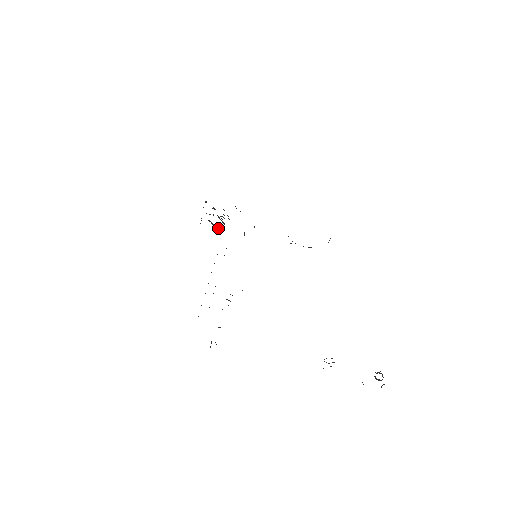
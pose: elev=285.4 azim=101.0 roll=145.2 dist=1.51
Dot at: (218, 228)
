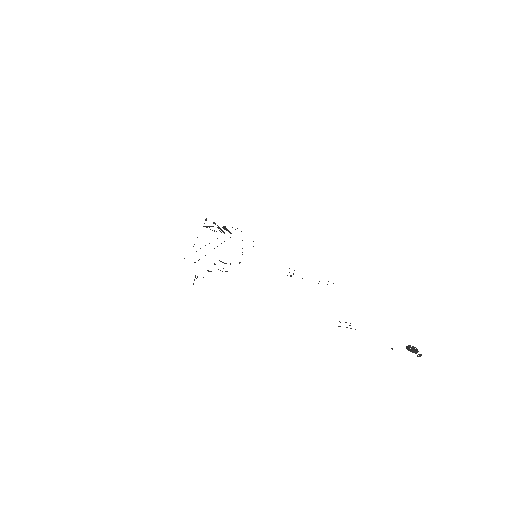
Dot at: occluded
